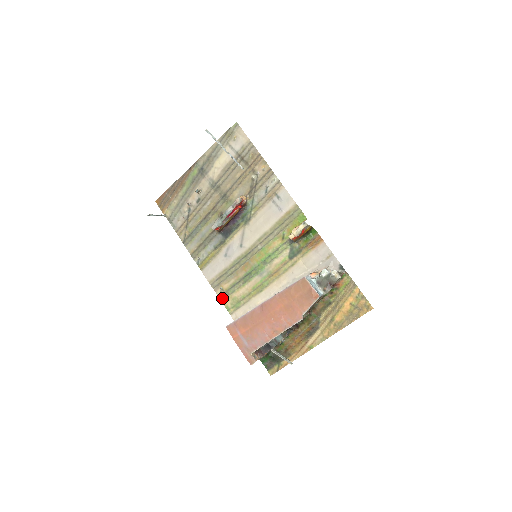
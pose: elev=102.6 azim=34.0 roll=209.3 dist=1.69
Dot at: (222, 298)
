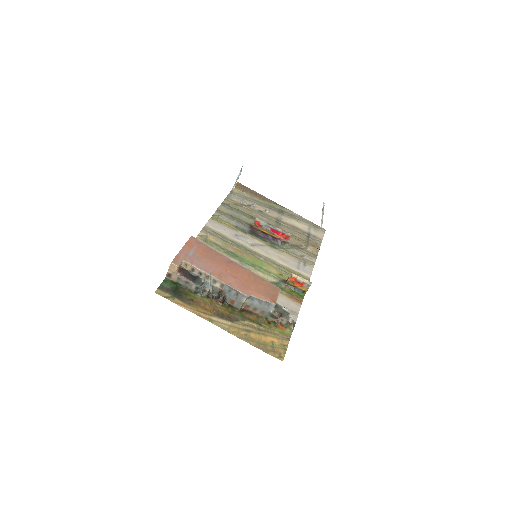
Dot at: (199, 237)
